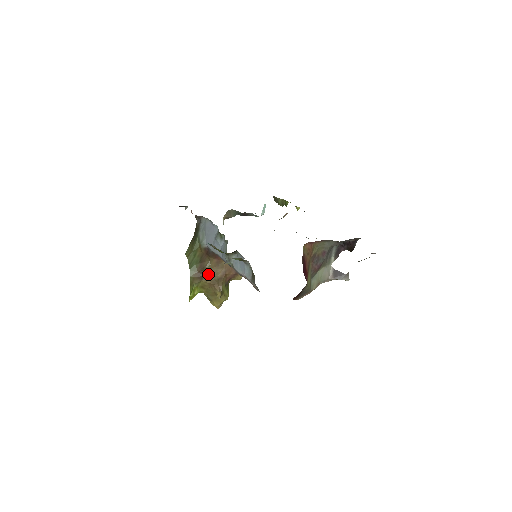
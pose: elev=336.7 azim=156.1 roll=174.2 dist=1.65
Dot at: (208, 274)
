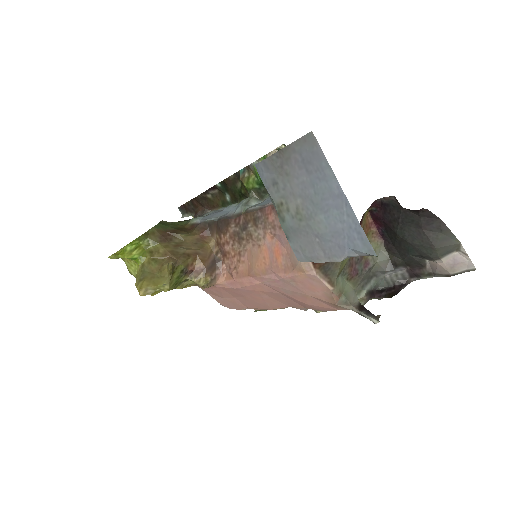
Dot at: (175, 243)
